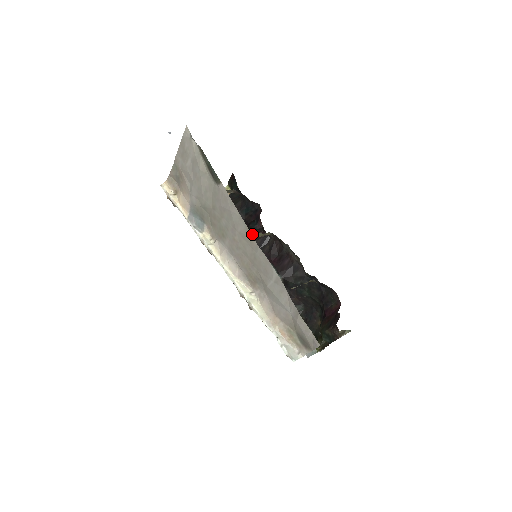
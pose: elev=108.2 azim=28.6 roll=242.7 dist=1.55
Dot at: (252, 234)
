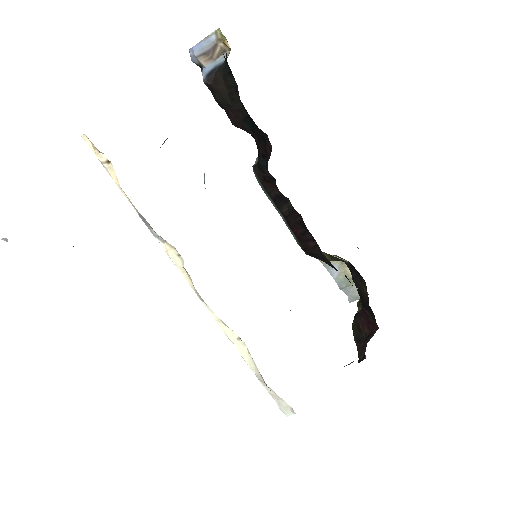
Dot at: (262, 179)
